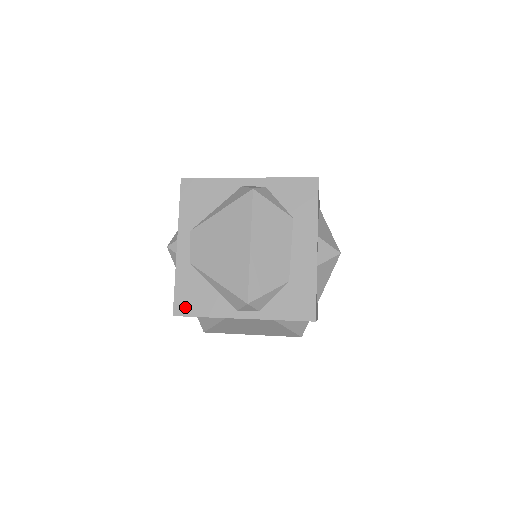
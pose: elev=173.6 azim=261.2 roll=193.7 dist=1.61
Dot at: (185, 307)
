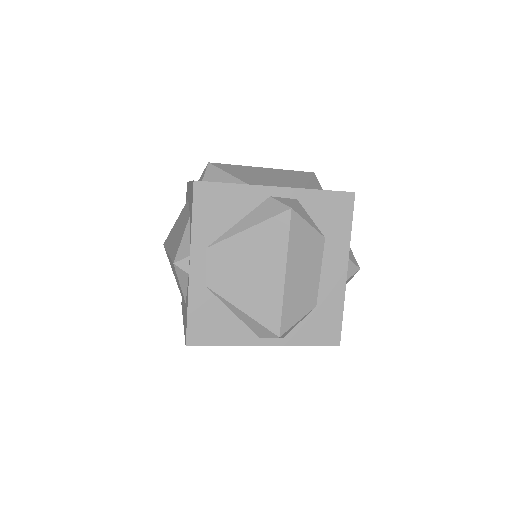
Dot at: (200, 336)
